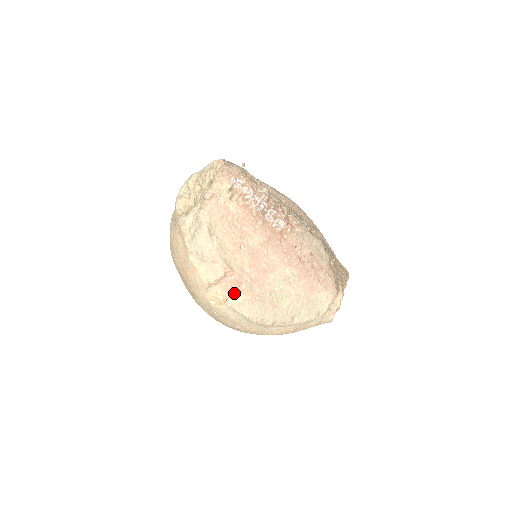
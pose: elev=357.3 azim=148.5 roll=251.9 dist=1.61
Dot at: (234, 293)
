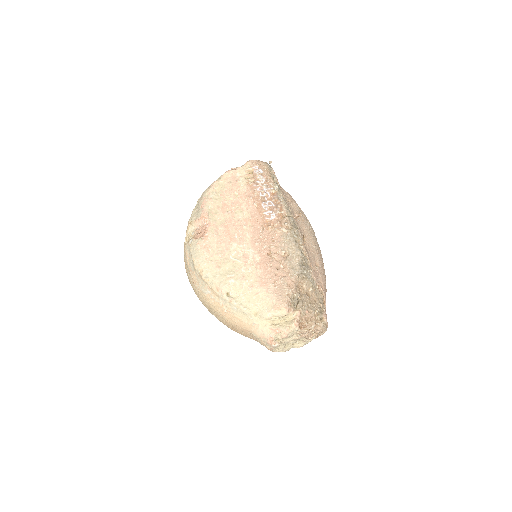
Dot at: (198, 236)
